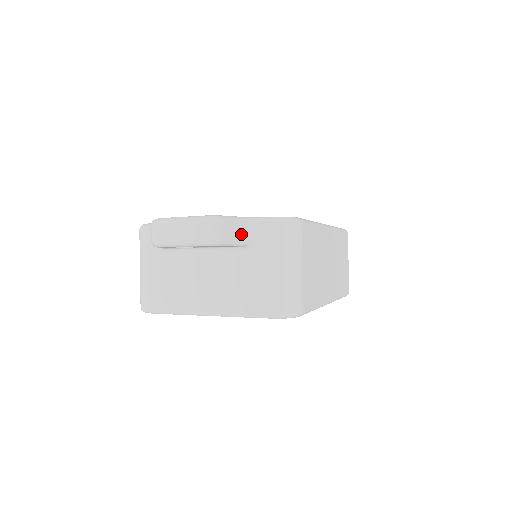
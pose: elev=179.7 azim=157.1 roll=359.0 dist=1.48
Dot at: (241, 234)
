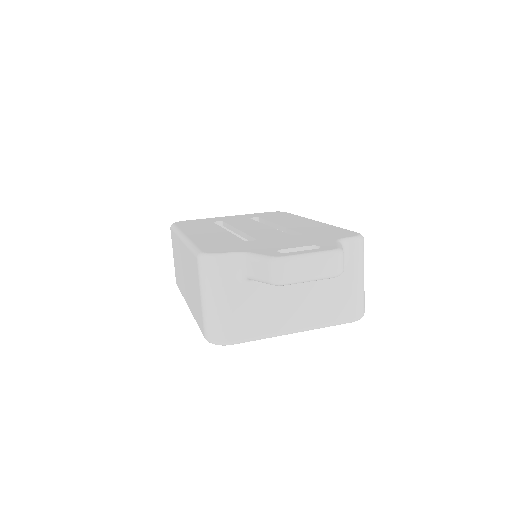
Dot at: occluded
